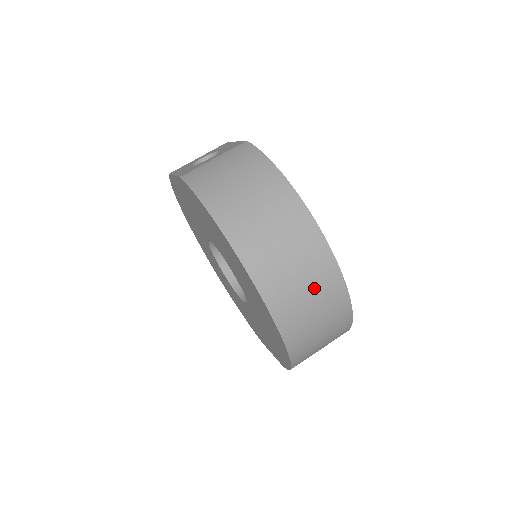
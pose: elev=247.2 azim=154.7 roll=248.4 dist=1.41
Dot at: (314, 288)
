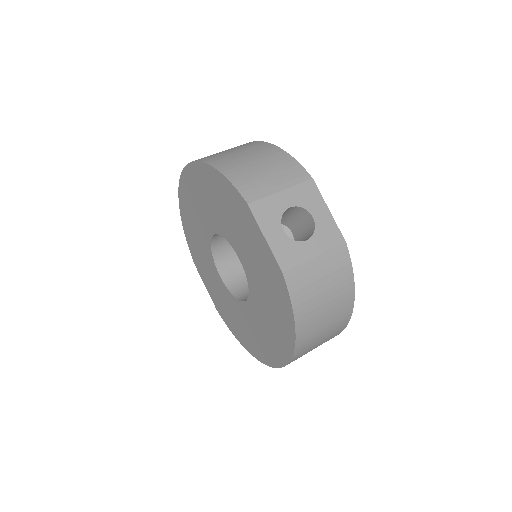
Dot at: occluded
